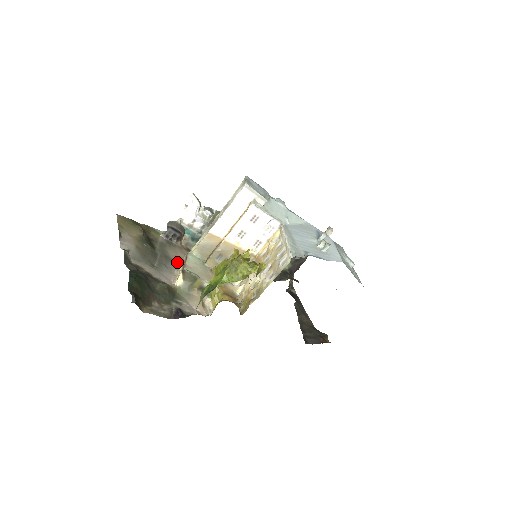
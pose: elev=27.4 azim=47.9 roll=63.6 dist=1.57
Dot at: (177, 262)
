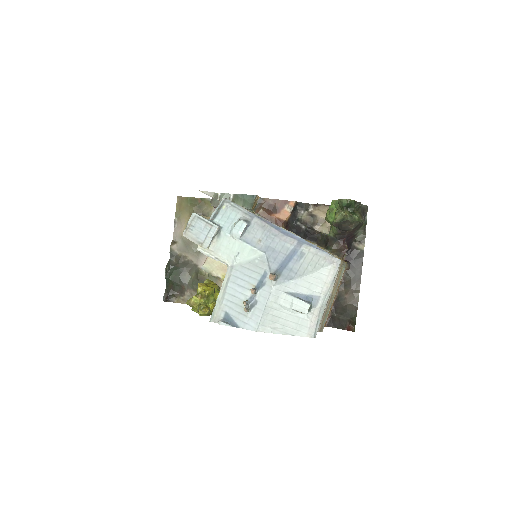
Dot at: occluded
